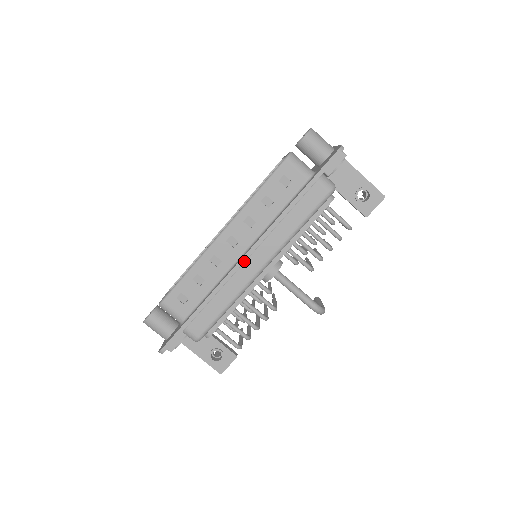
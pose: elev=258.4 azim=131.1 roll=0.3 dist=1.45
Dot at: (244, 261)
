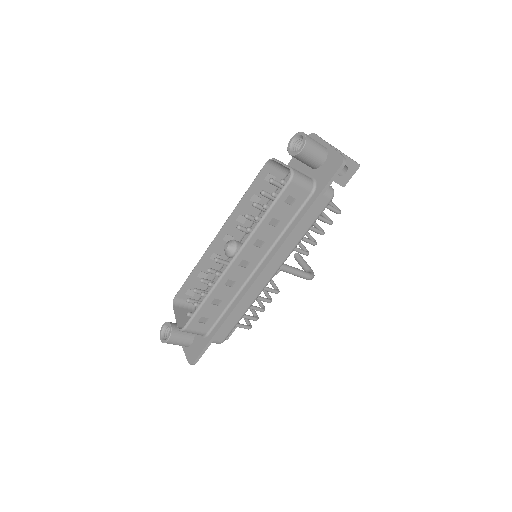
Dot at: (259, 278)
